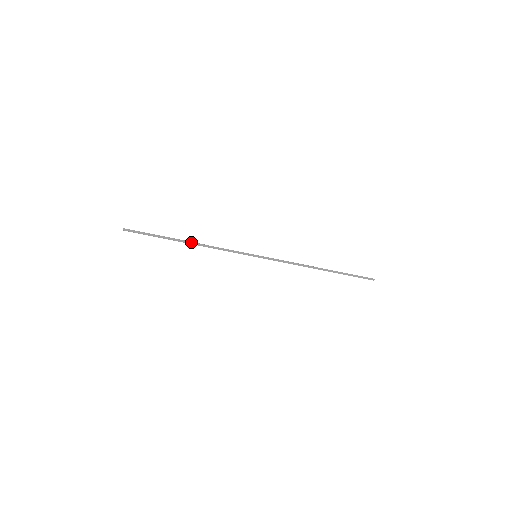
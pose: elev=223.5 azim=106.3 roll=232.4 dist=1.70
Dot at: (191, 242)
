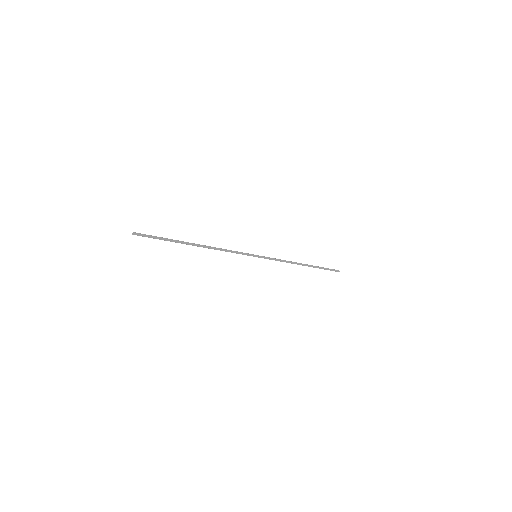
Dot at: (201, 245)
